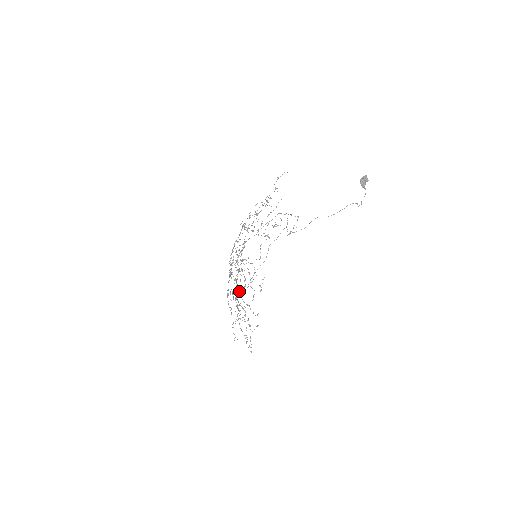
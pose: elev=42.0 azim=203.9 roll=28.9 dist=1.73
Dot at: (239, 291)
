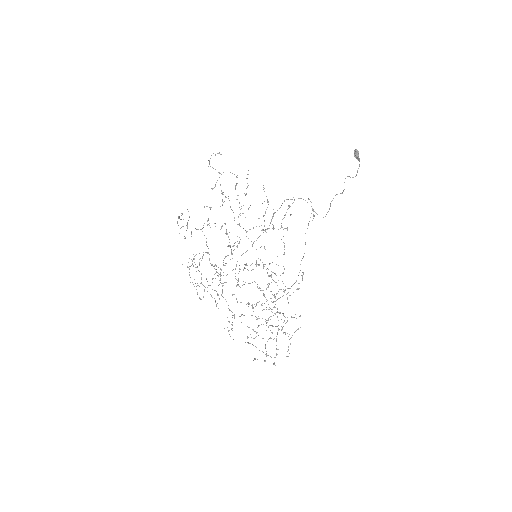
Dot at: (249, 304)
